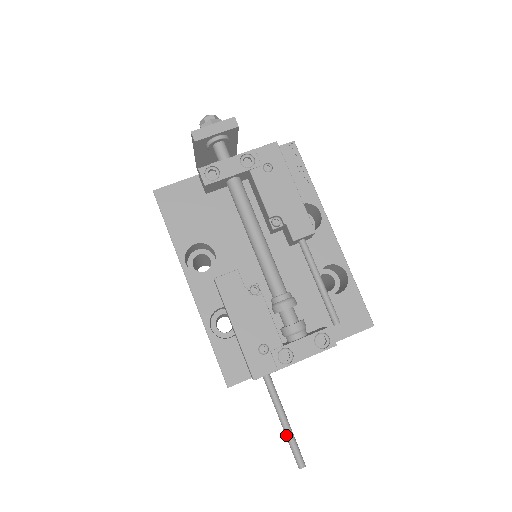
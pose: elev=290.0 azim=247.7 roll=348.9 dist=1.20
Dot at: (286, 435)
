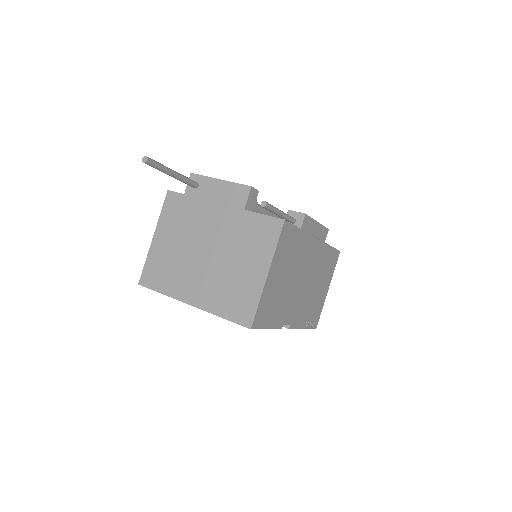
Dot at: occluded
